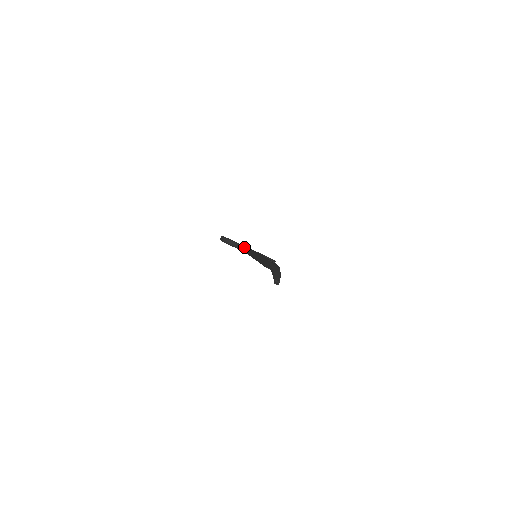
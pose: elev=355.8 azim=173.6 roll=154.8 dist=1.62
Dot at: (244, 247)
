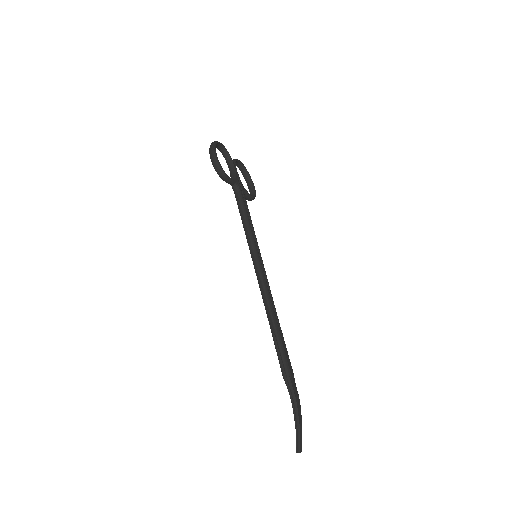
Dot at: (236, 185)
